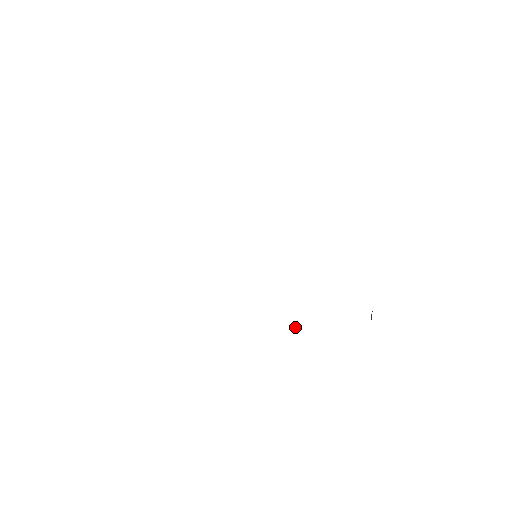
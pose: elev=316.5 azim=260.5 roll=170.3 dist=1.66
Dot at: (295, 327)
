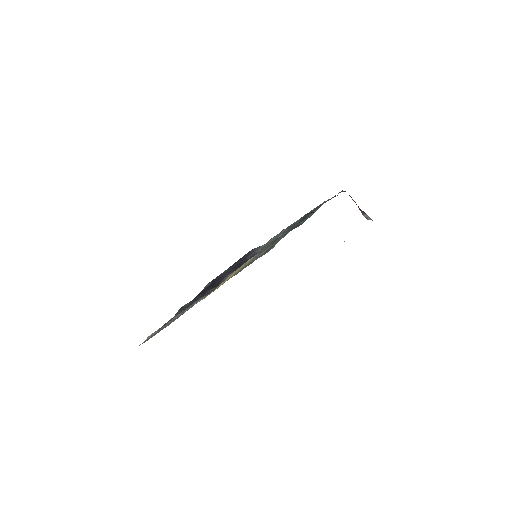
Dot at: occluded
